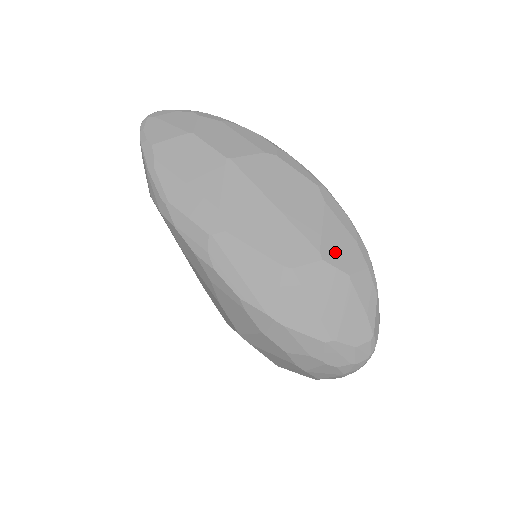
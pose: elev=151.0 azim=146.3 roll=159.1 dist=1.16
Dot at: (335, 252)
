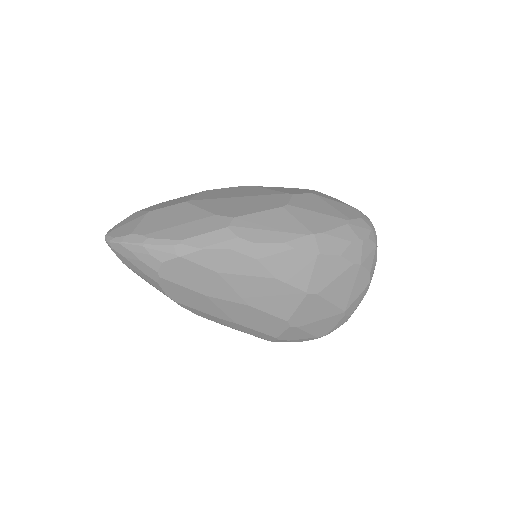
Dot at: (293, 192)
